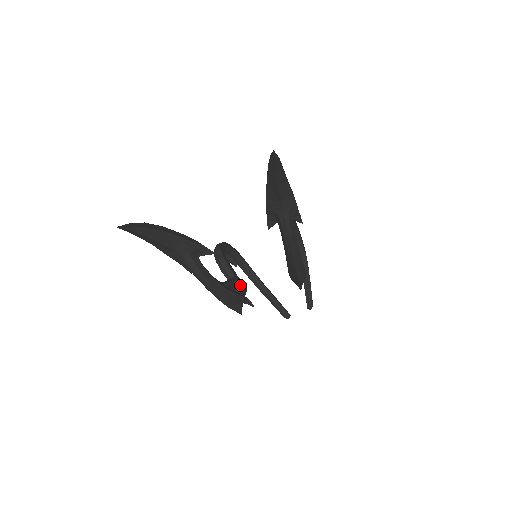
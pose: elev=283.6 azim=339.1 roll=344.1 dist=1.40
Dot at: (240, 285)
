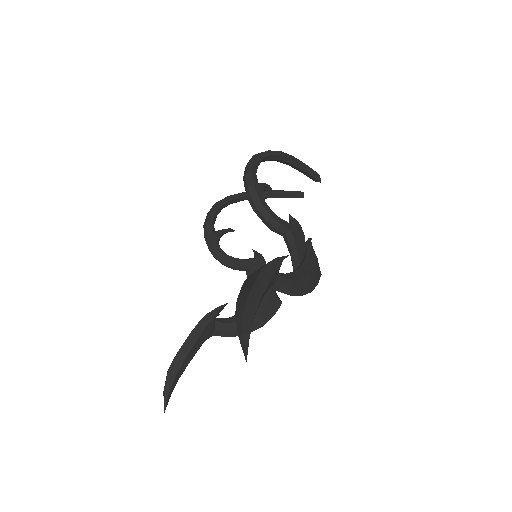
Dot at: occluded
